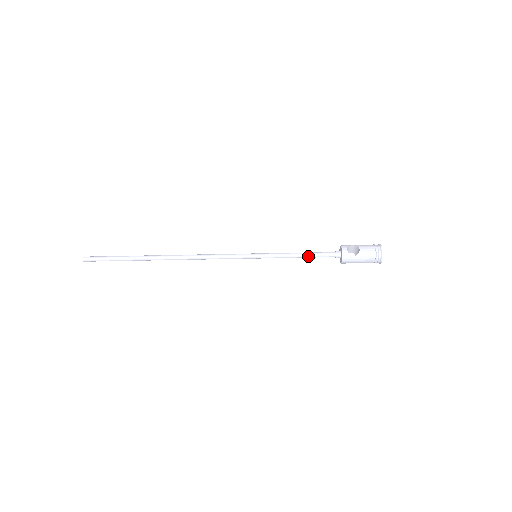
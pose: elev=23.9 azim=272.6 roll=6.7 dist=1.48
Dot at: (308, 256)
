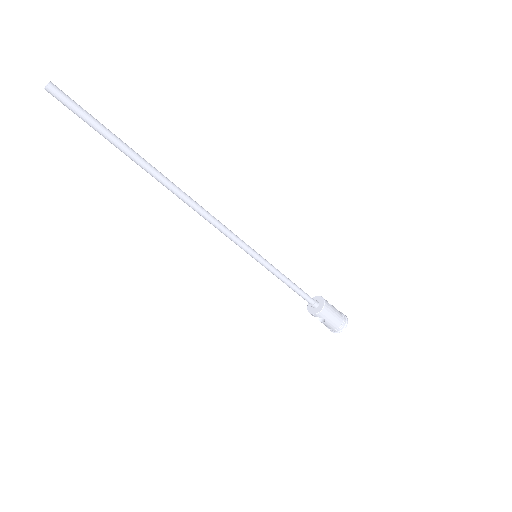
Dot at: (297, 287)
